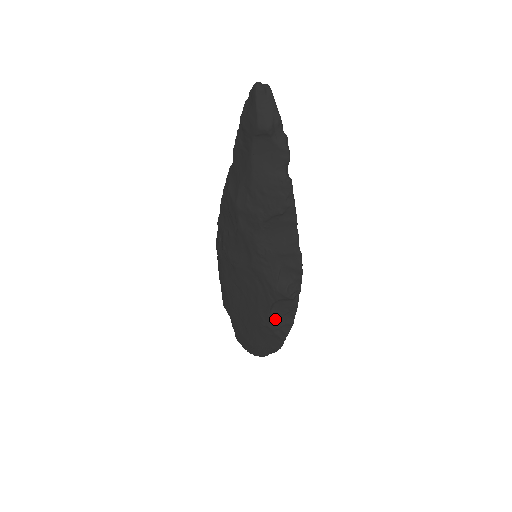
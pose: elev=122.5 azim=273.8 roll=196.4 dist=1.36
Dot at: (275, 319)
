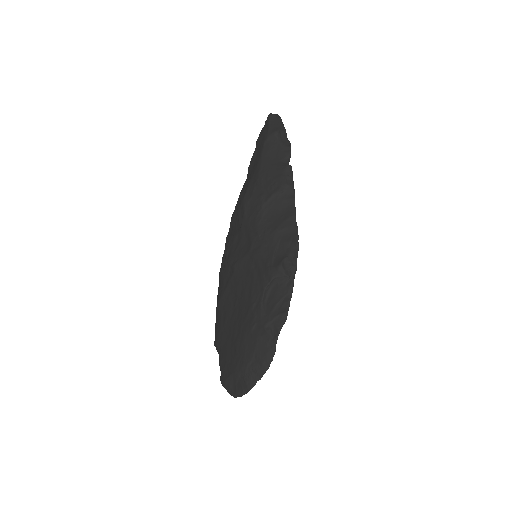
Dot at: (268, 311)
